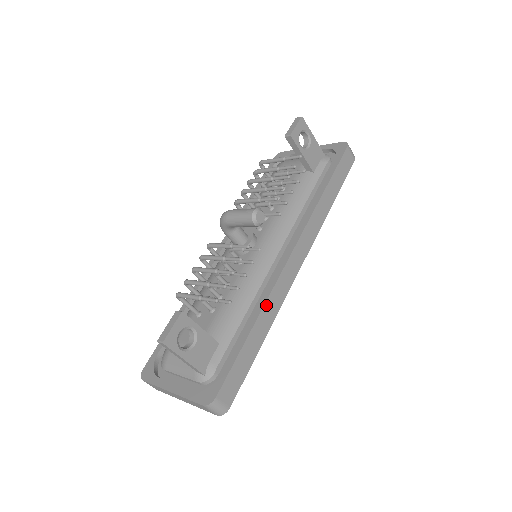
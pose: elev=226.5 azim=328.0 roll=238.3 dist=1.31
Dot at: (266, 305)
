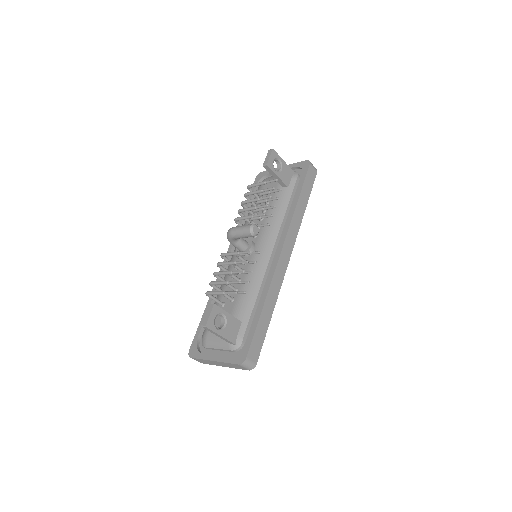
Dot at: (270, 290)
